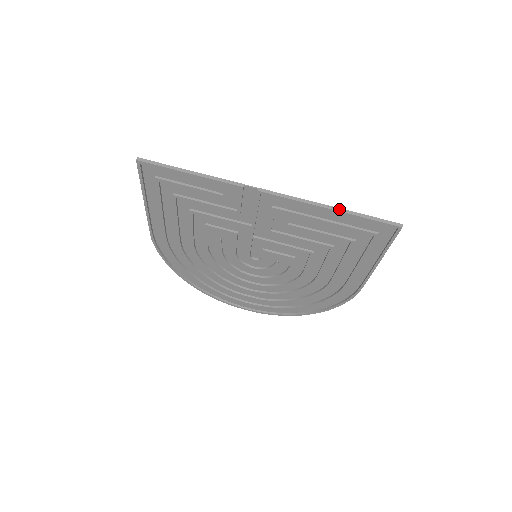
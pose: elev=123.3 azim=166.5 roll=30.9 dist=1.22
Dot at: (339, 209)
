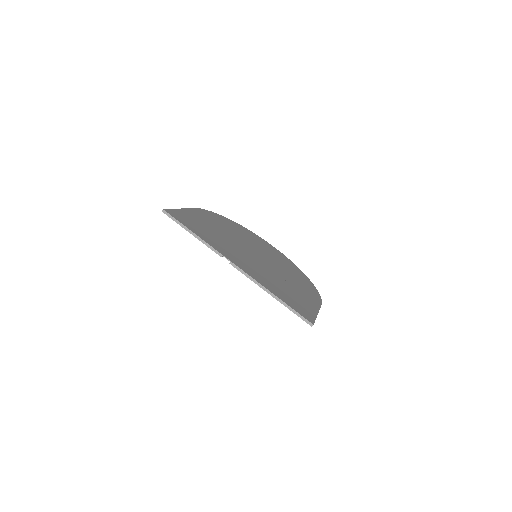
Dot at: (276, 297)
